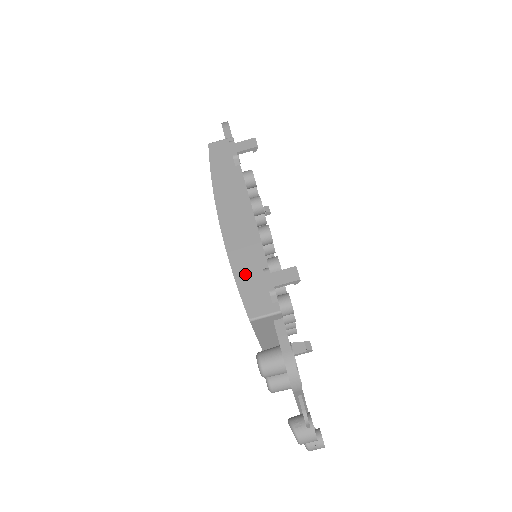
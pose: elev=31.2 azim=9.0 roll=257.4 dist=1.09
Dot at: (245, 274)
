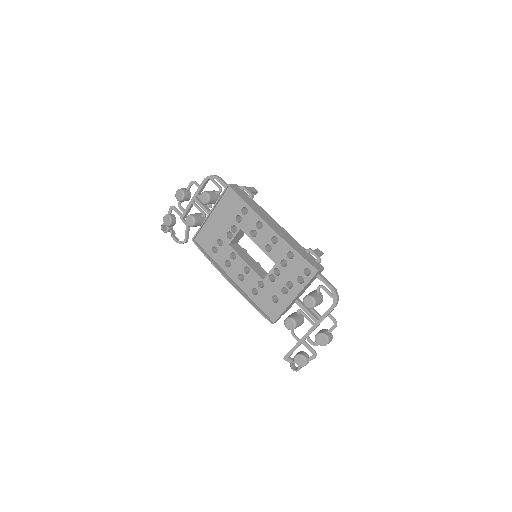
Dot at: (300, 251)
